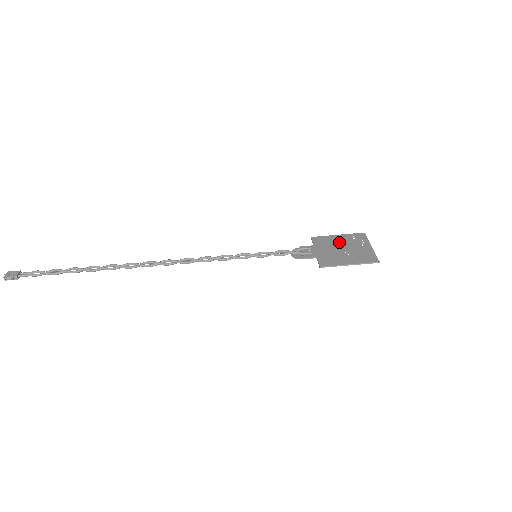
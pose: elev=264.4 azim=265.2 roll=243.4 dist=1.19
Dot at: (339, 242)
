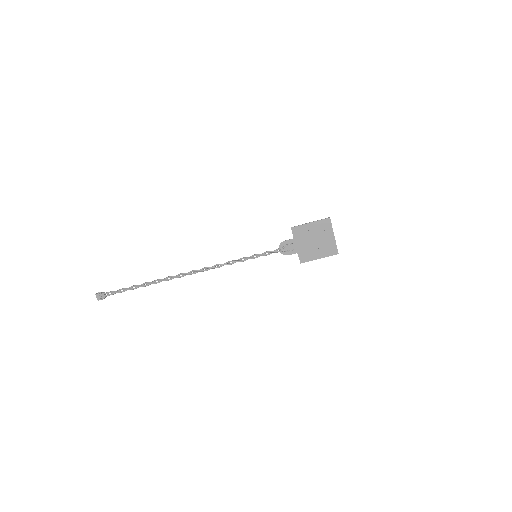
Dot at: (312, 233)
